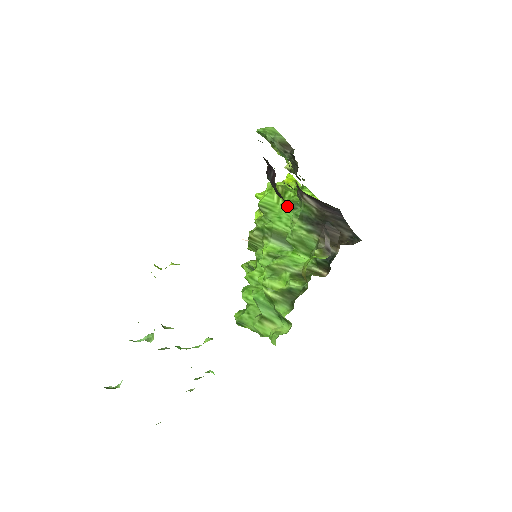
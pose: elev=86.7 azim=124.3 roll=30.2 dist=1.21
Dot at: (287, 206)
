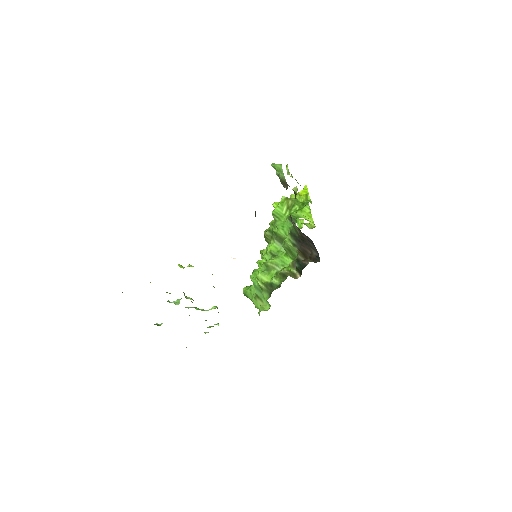
Dot at: (288, 219)
